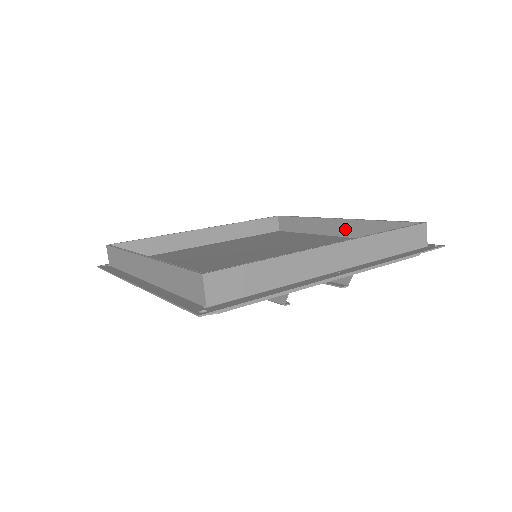
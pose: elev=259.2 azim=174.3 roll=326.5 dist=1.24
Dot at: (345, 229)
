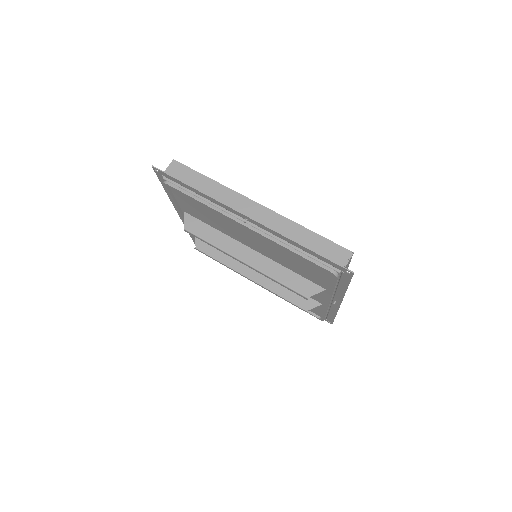
Dot at: occluded
